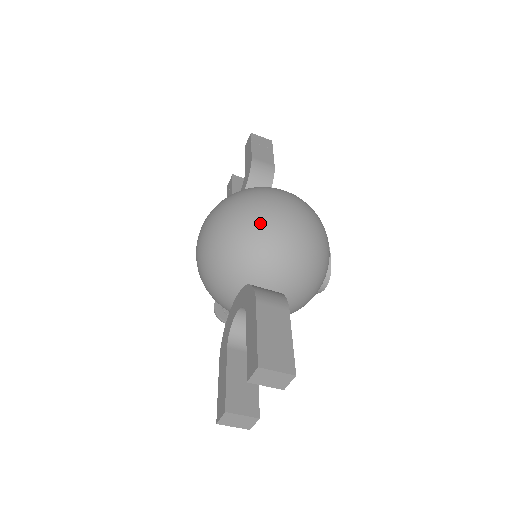
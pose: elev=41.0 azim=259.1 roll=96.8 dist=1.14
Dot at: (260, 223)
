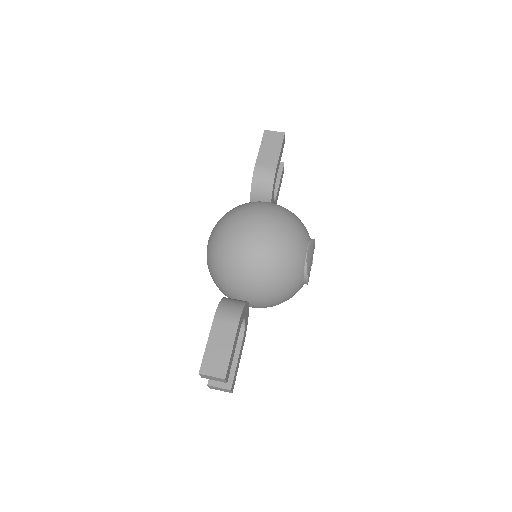
Dot at: (230, 250)
